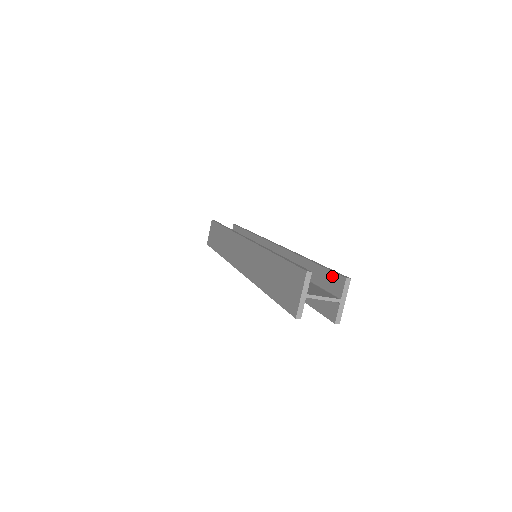
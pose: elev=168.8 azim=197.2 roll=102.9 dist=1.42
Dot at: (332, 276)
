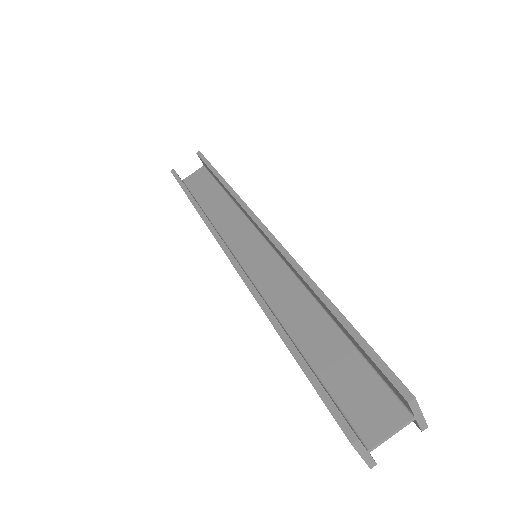
Dot at: (382, 375)
